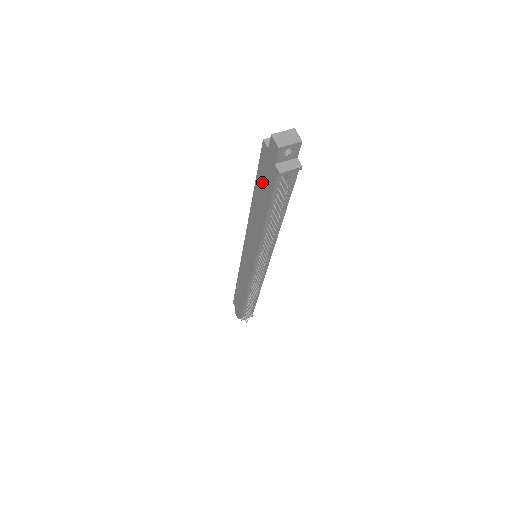
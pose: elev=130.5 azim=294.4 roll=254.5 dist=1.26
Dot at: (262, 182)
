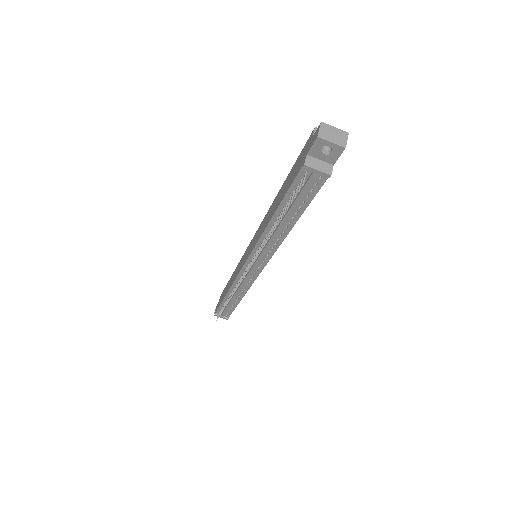
Dot at: (292, 173)
